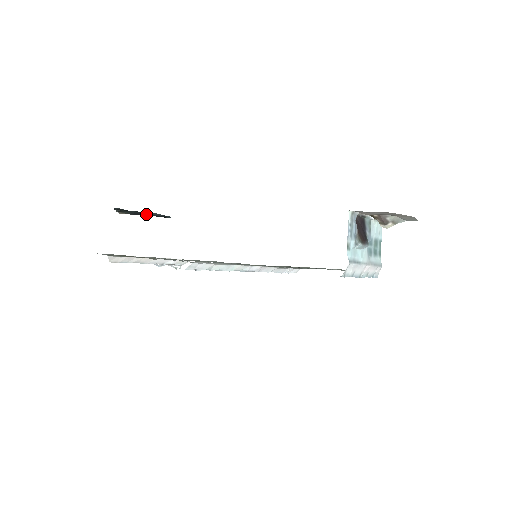
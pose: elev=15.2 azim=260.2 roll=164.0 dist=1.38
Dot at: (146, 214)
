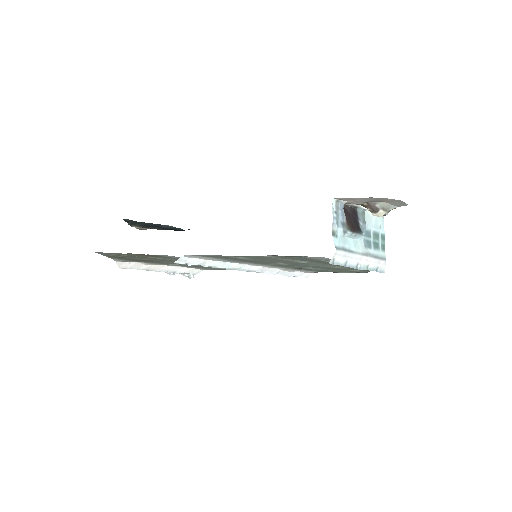
Dot at: (158, 227)
